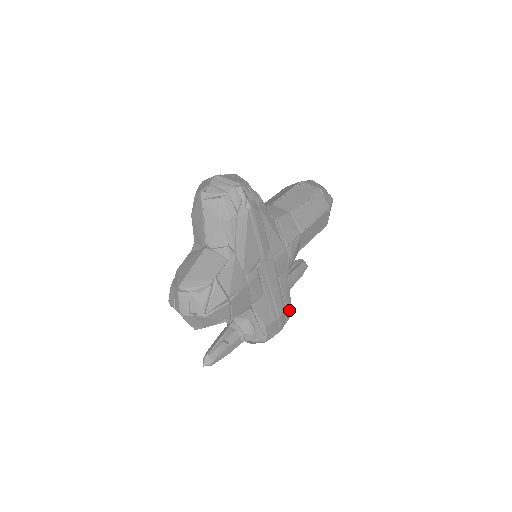
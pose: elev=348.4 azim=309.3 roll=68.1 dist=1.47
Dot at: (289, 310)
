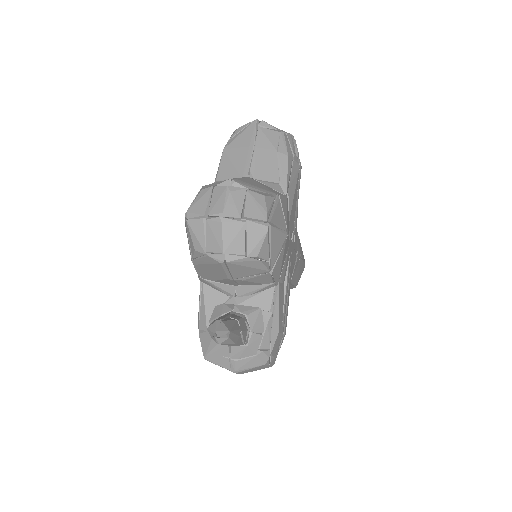
Dot at: occluded
